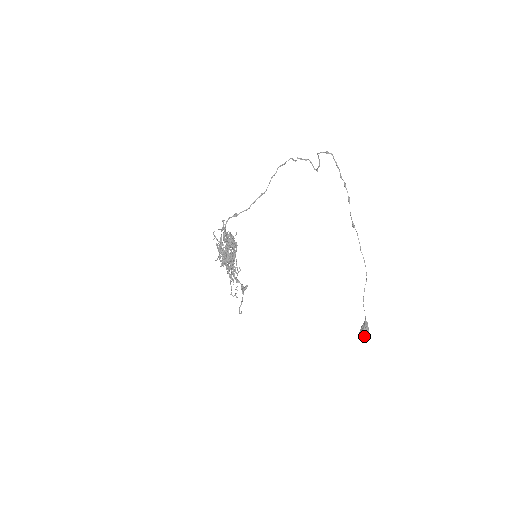
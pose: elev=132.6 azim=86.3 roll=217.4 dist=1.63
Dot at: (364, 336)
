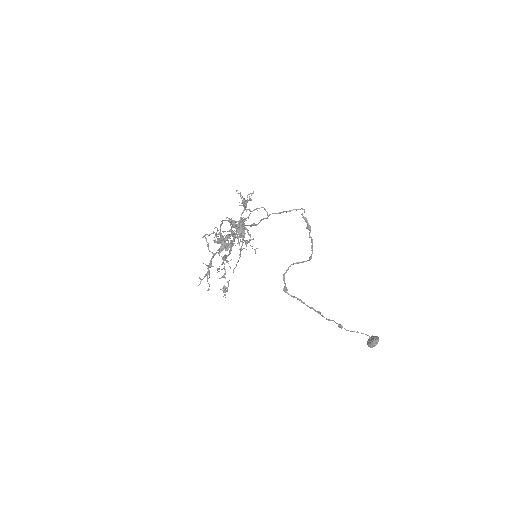
Dot at: occluded
